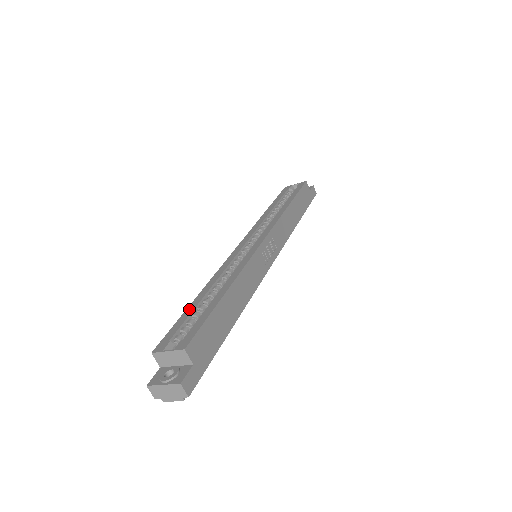
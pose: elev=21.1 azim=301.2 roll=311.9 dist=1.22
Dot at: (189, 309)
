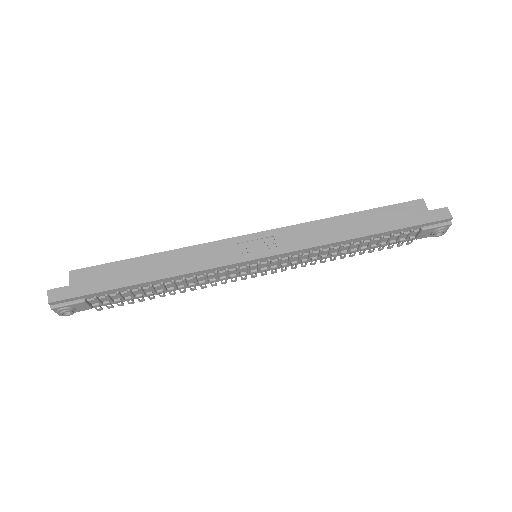
Dot at: occluded
